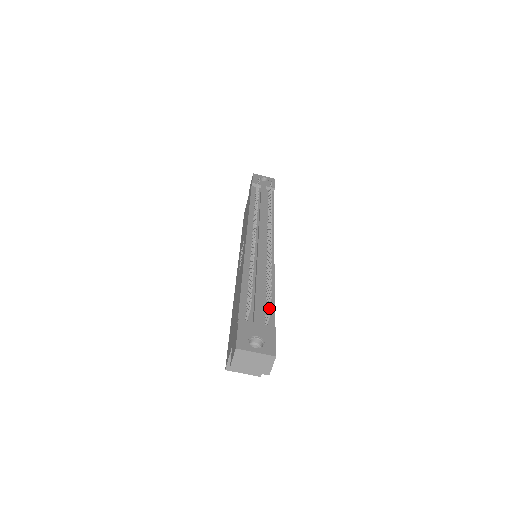
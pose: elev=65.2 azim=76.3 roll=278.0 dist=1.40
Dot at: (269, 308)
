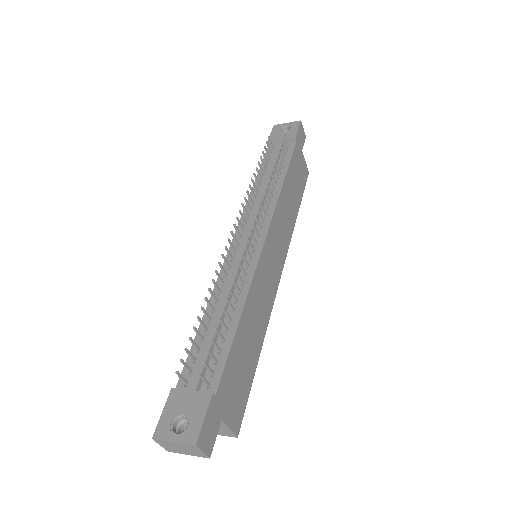
Dot at: (206, 366)
